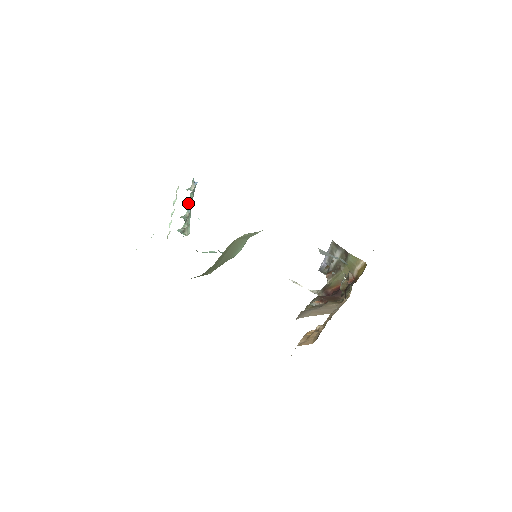
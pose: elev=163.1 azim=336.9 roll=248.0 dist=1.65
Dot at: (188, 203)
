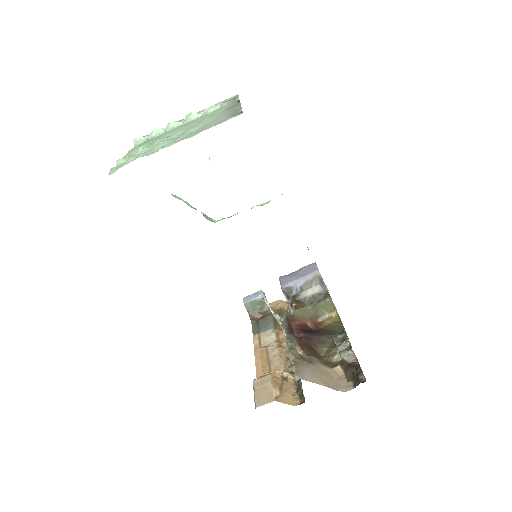
Dot at: occluded
